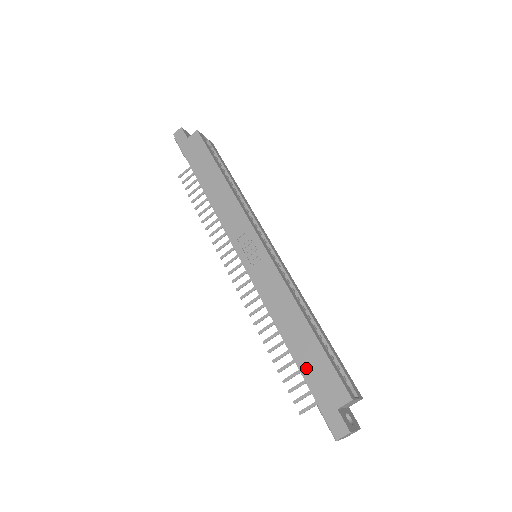
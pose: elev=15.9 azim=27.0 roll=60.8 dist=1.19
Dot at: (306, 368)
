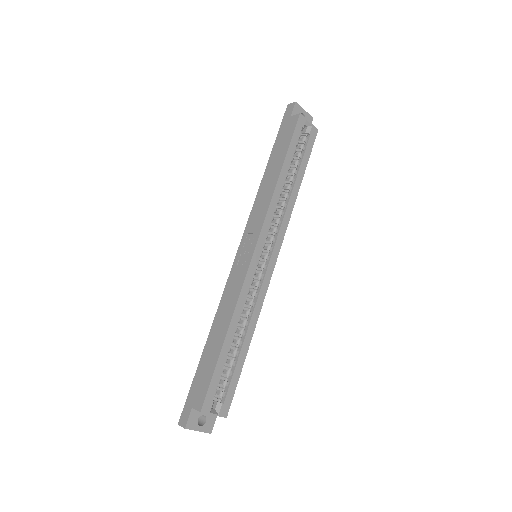
Dot at: (202, 364)
